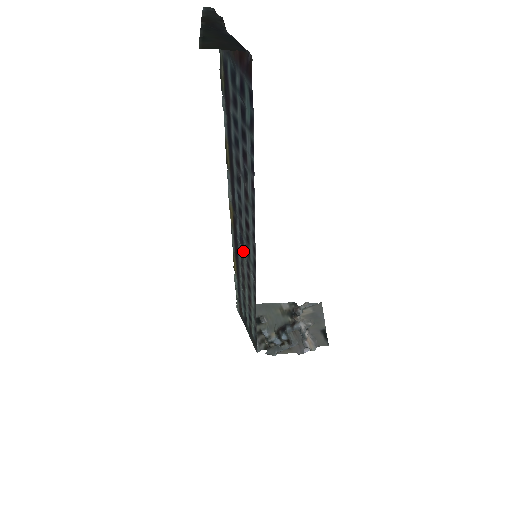
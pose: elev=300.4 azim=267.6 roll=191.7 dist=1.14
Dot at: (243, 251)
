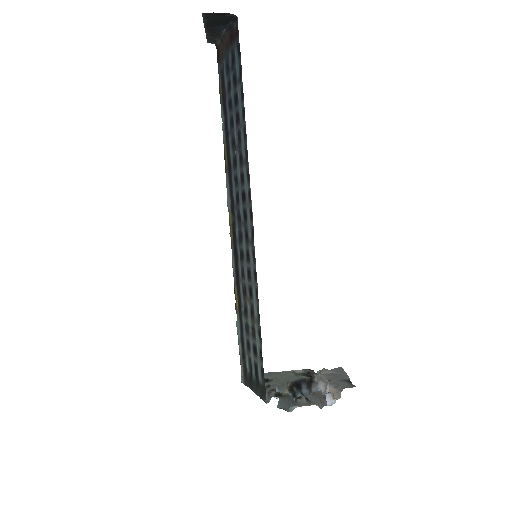
Dot at: (242, 248)
